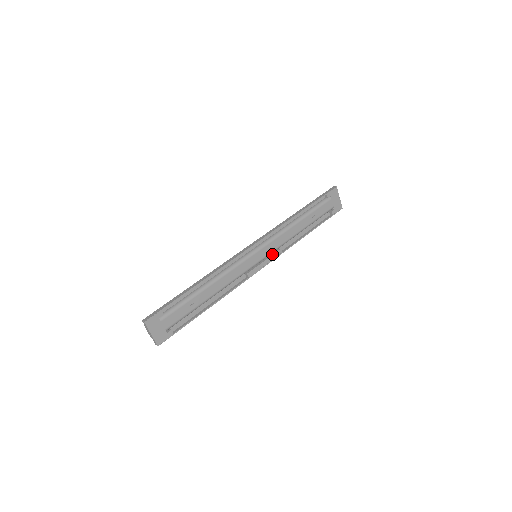
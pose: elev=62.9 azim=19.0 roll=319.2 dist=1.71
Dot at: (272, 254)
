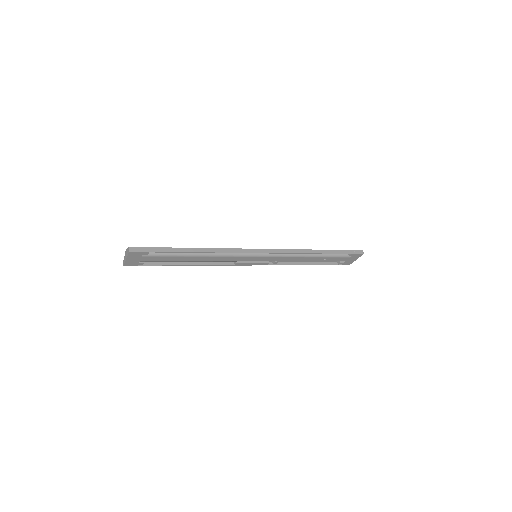
Dot at: (268, 262)
